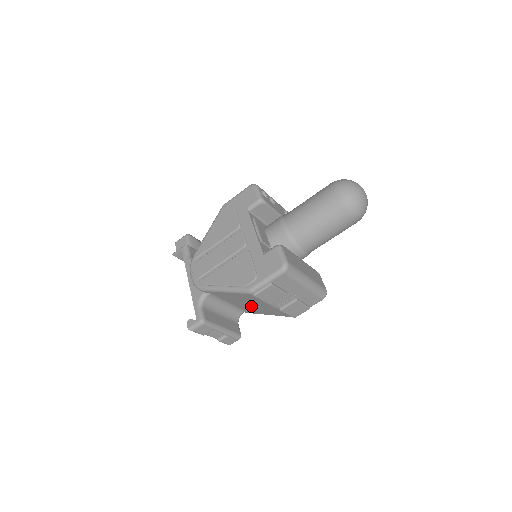
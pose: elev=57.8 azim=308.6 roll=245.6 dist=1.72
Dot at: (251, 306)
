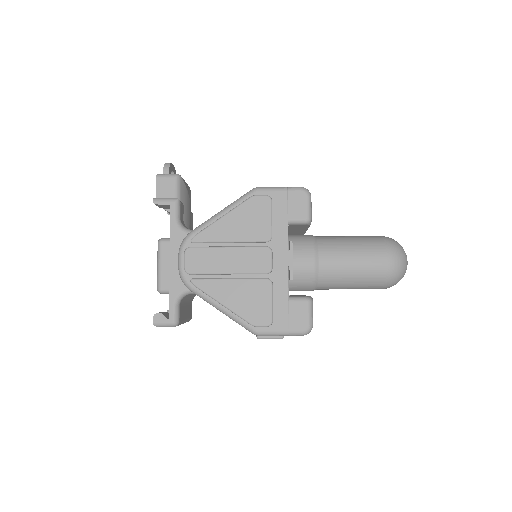
Dot at: occluded
